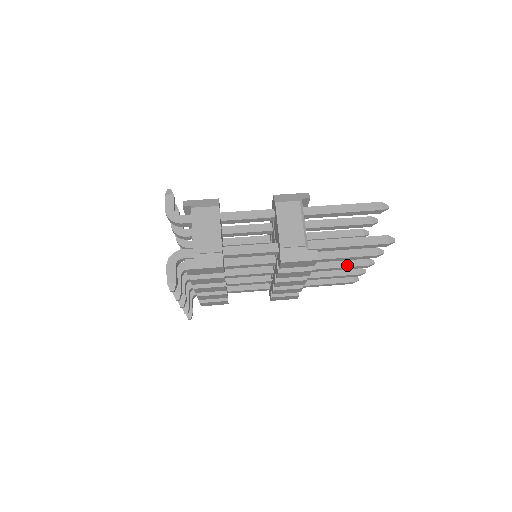
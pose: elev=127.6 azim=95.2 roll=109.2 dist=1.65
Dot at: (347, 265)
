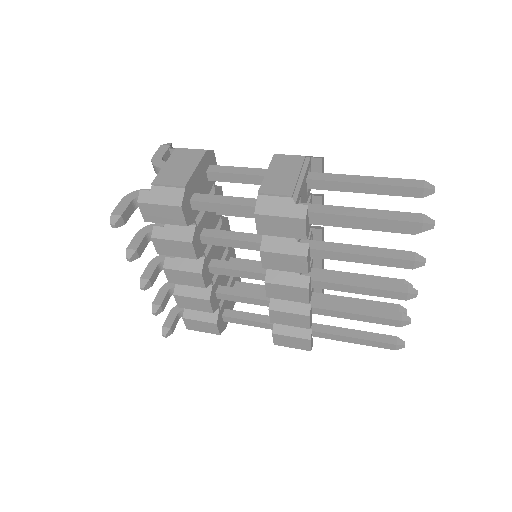
Dot at: (374, 286)
